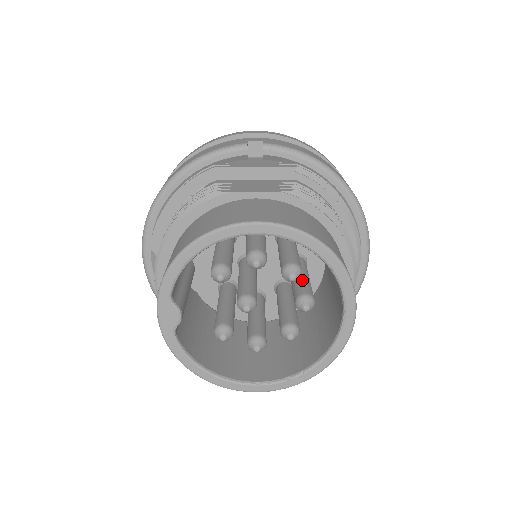
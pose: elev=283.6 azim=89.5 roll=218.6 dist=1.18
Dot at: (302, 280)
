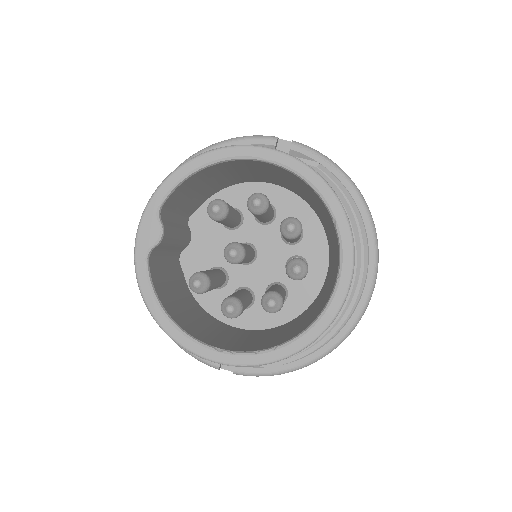
Dot at: occluded
